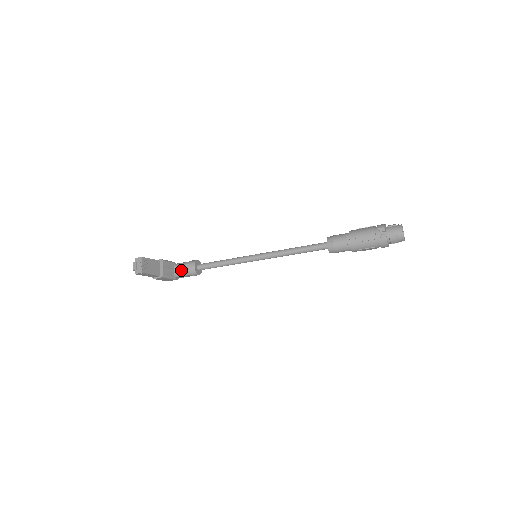
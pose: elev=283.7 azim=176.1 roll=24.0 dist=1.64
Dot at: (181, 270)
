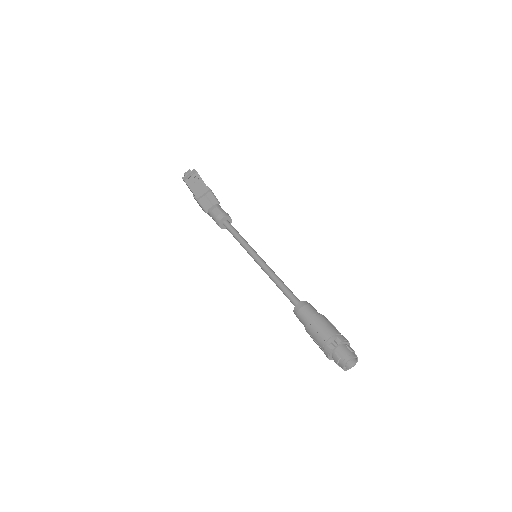
Dot at: (214, 211)
